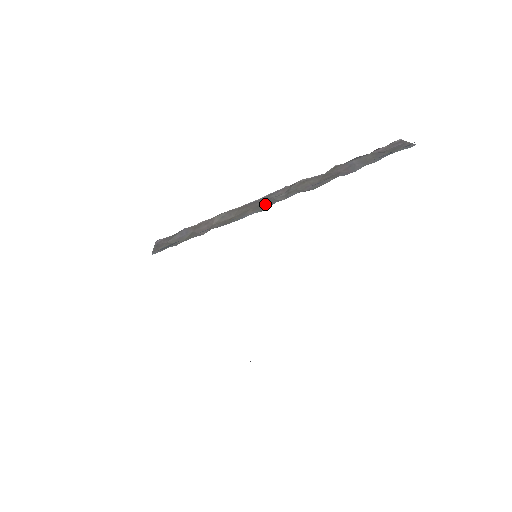
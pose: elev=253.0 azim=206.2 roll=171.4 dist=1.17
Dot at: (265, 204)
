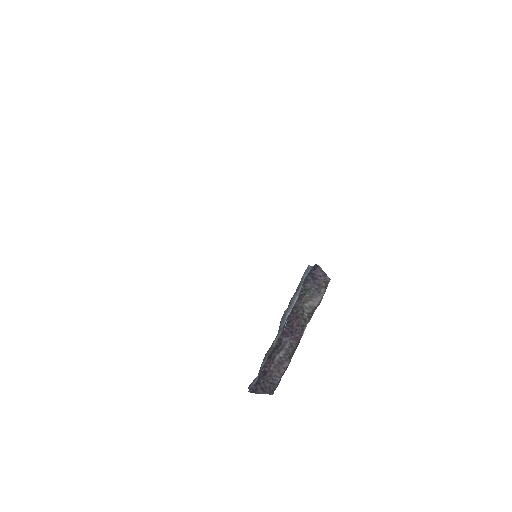
Dot at: occluded
